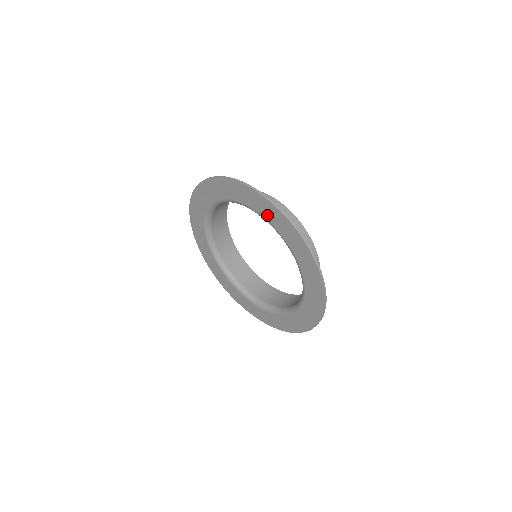
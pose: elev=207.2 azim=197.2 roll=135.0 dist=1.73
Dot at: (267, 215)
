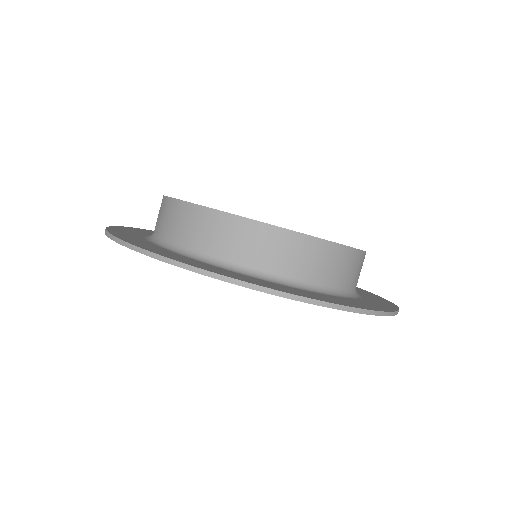
Dot at: occluded
